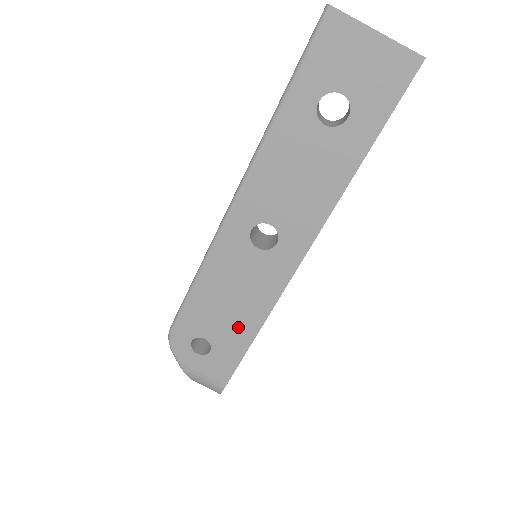
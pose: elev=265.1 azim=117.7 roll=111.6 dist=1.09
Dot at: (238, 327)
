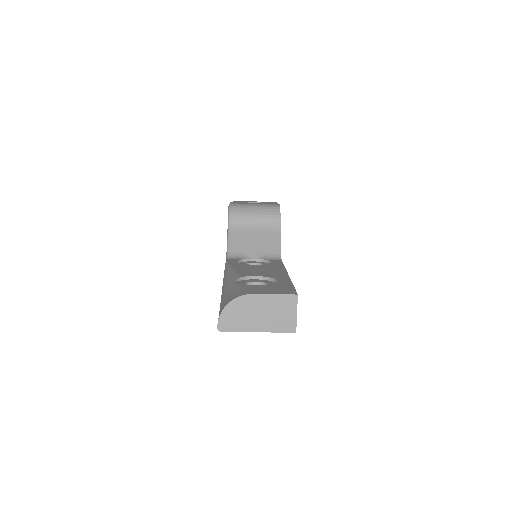
Dot at: occluded
